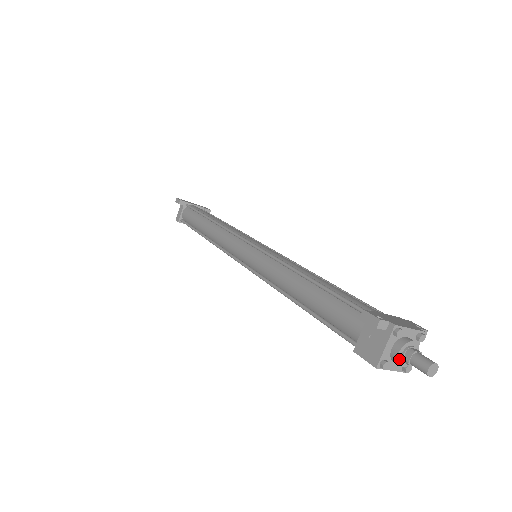
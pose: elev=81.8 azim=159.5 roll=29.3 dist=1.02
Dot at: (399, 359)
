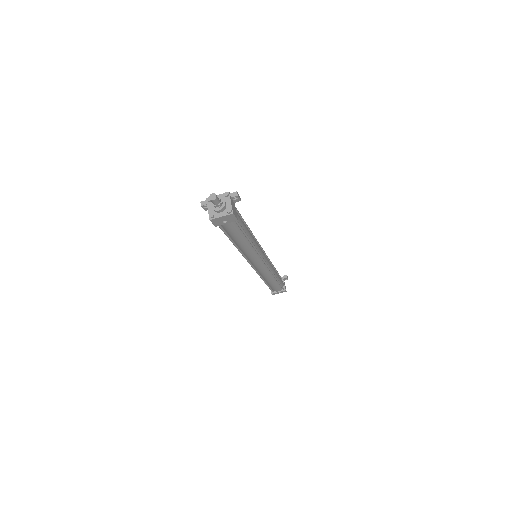
Dot at: (214, 208)
